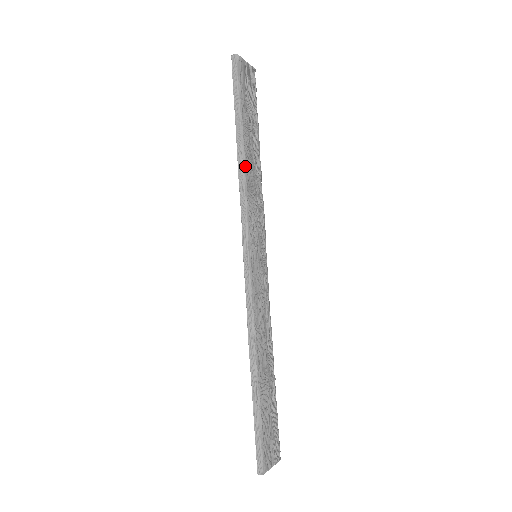
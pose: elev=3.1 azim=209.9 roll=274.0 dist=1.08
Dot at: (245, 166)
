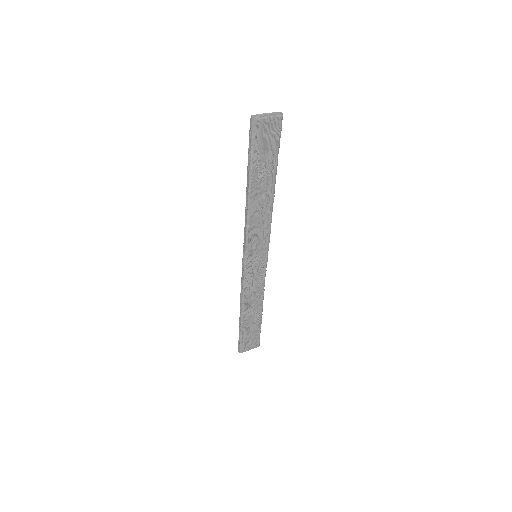
Dot at: (250, 206)
